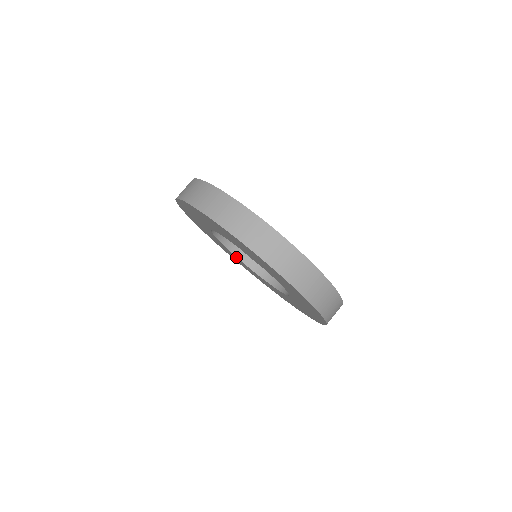
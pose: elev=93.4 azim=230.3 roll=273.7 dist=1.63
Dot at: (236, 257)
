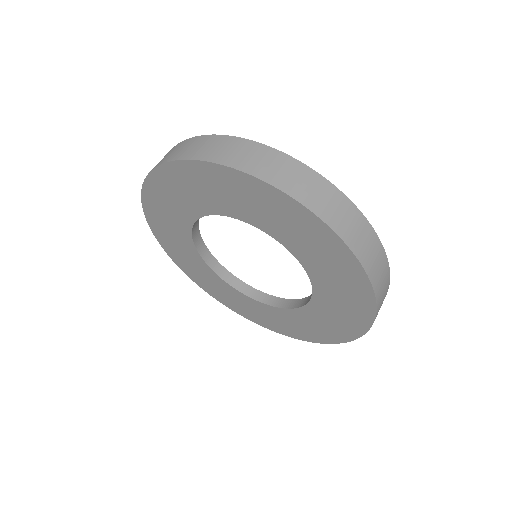
Dot at: (236, 291)
